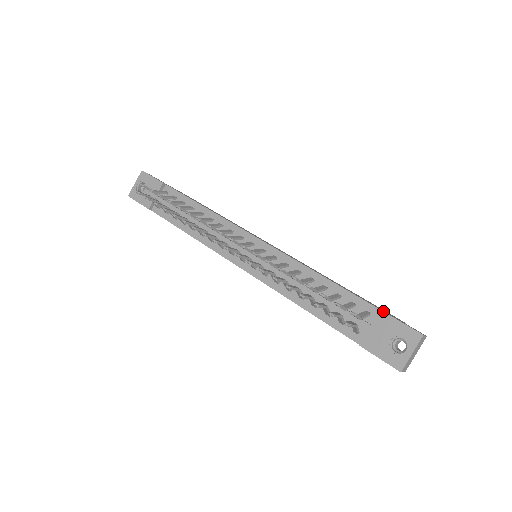
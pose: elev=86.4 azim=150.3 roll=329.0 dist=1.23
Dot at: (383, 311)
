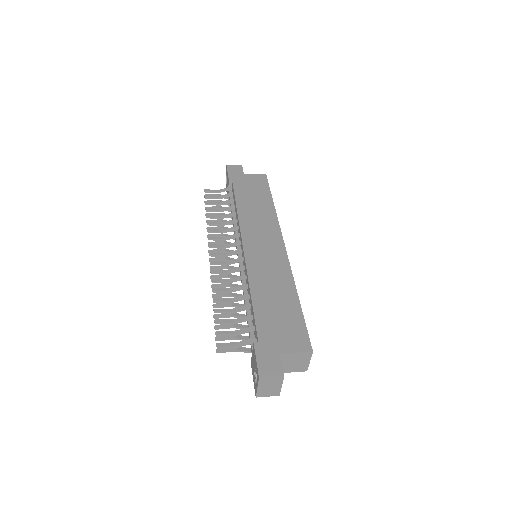
Dot at: (254, 345)
